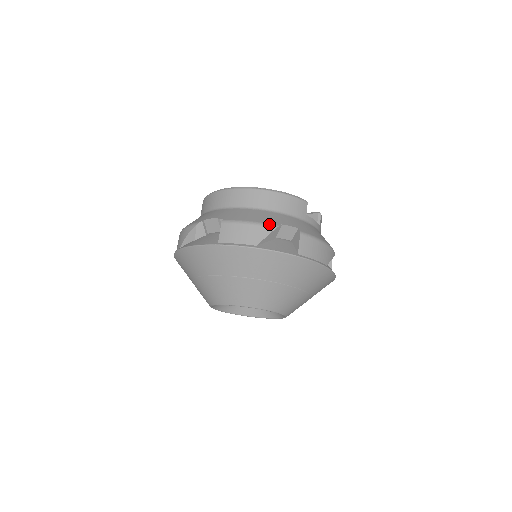
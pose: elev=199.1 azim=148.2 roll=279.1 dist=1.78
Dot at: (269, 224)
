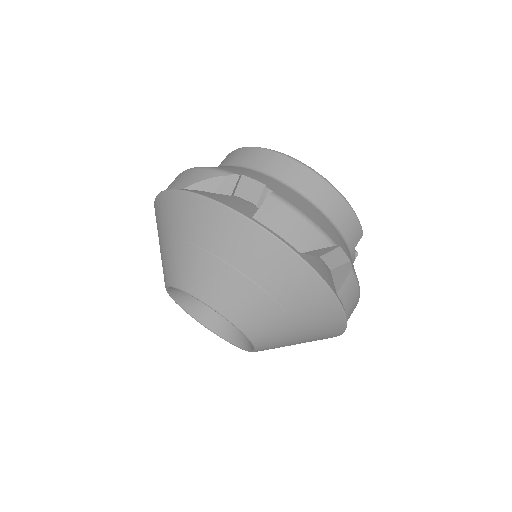
Dot at: (328, 235)
